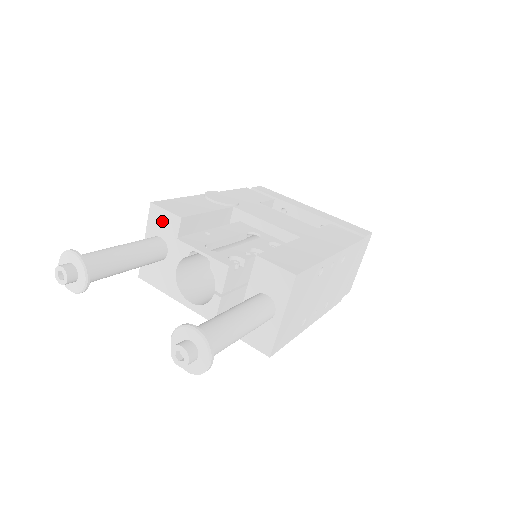
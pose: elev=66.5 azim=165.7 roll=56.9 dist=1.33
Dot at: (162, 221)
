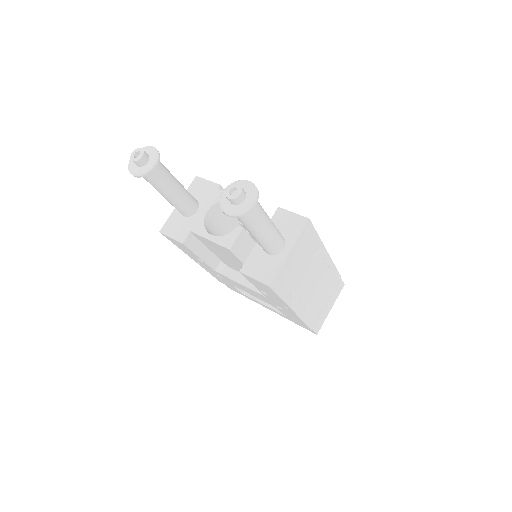
Dot at: (201, 188)
